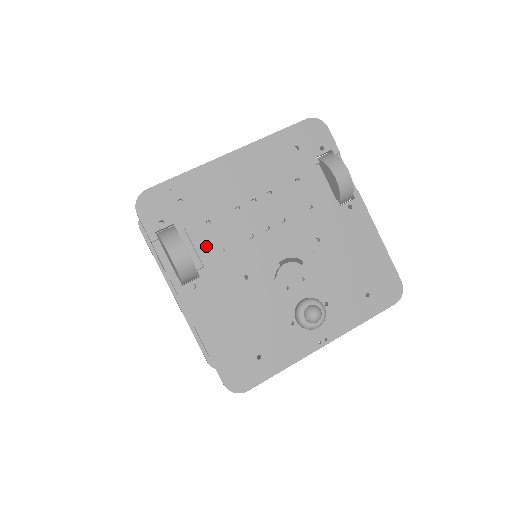
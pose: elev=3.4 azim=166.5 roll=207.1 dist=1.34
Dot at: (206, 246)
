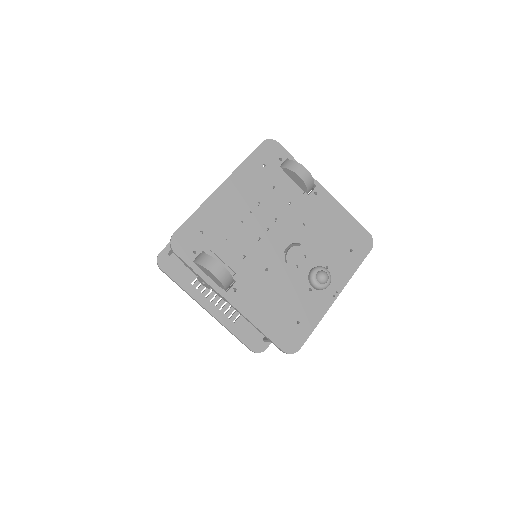
Dot at: (231, 258)
